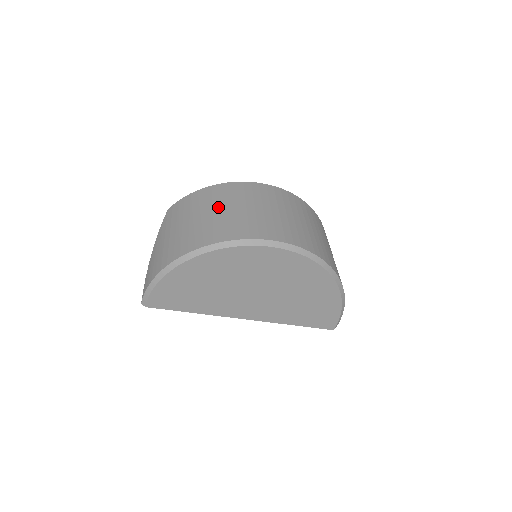
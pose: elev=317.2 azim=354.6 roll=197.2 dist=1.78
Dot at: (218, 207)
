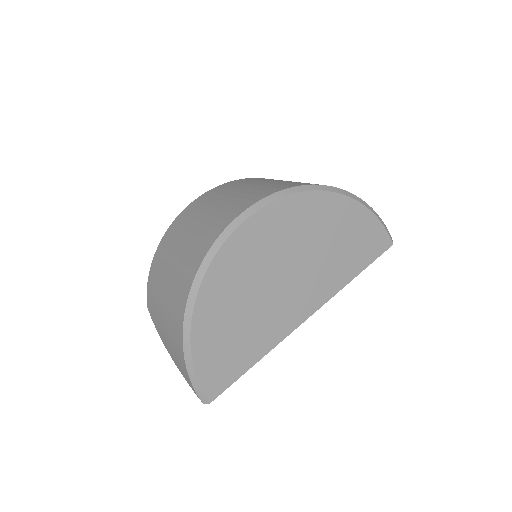
Dot at: (176, 248)
